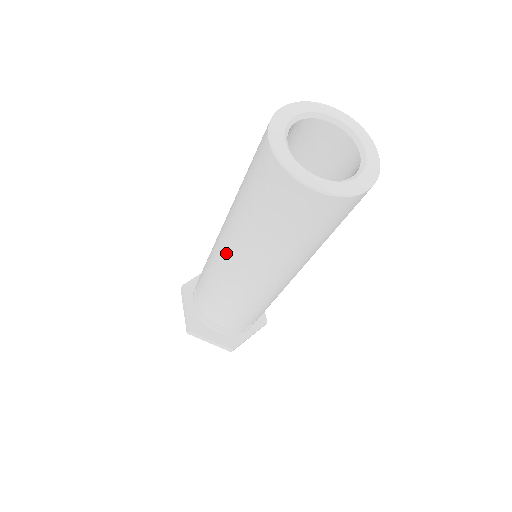
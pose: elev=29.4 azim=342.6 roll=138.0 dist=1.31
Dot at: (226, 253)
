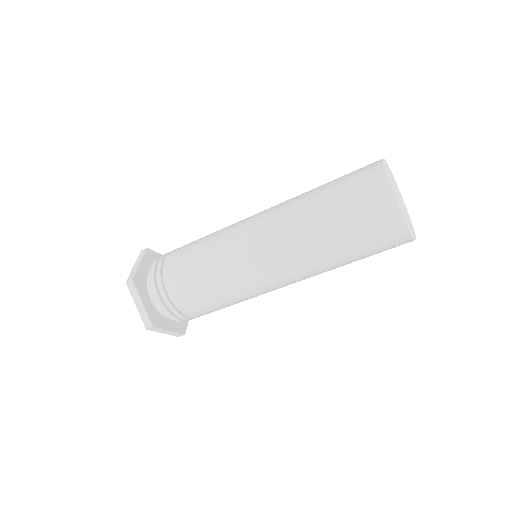
Dot at: (261, 224)
